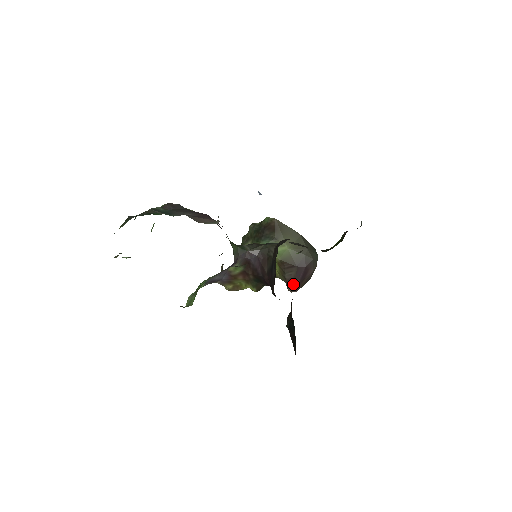
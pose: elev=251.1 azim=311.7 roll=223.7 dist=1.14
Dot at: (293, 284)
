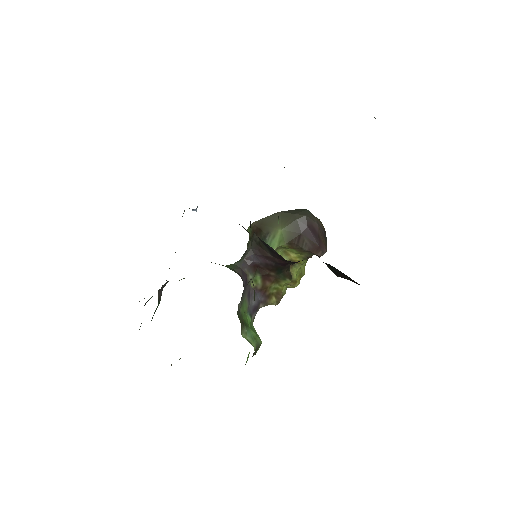
Dot at: (316, 248)
